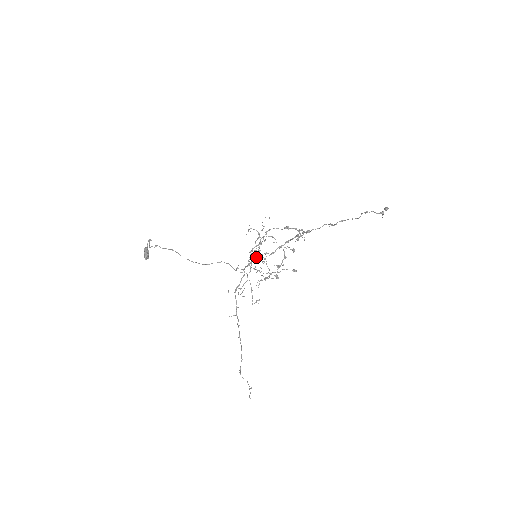
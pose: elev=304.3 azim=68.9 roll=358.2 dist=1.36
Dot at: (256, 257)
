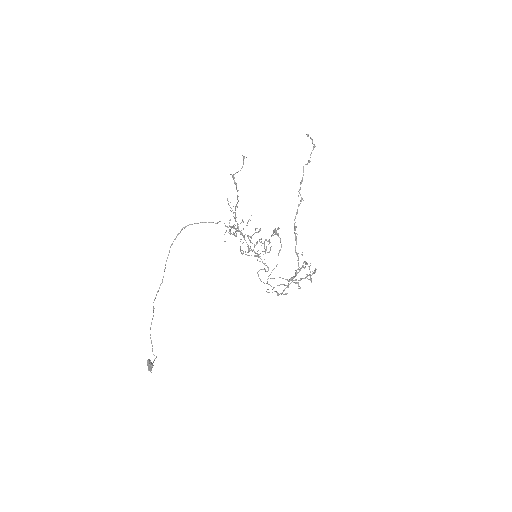
Dot at: occluded
